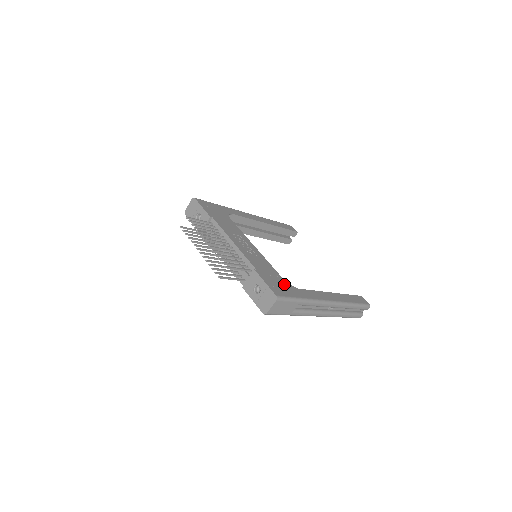
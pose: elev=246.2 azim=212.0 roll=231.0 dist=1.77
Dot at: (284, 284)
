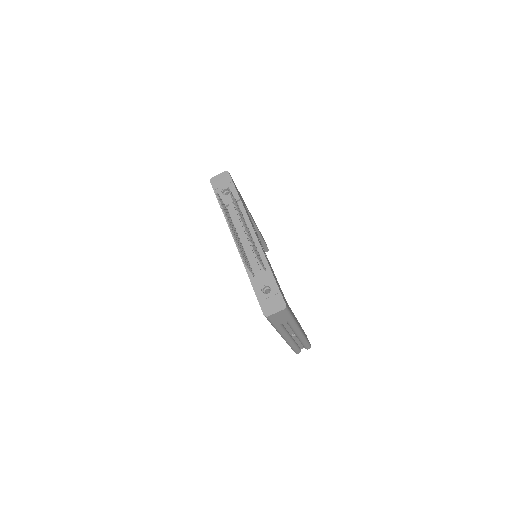
Dot at: occluded
